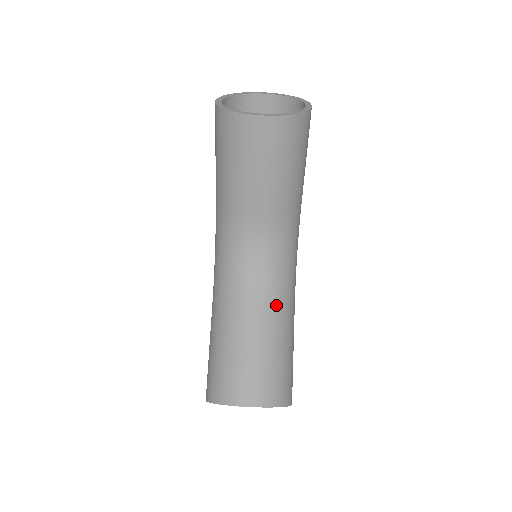
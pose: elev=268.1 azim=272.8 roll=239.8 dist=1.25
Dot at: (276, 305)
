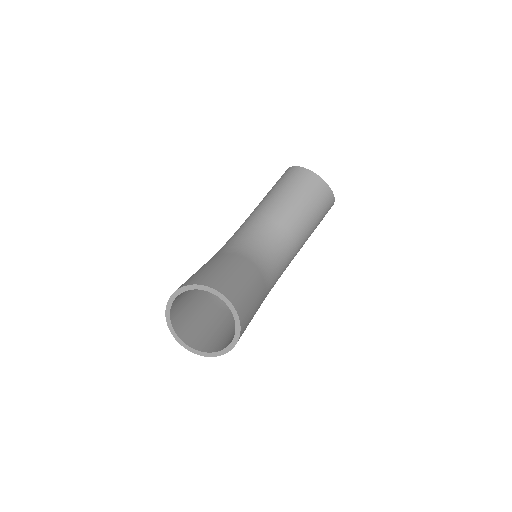
Dot at: (262, 276)
